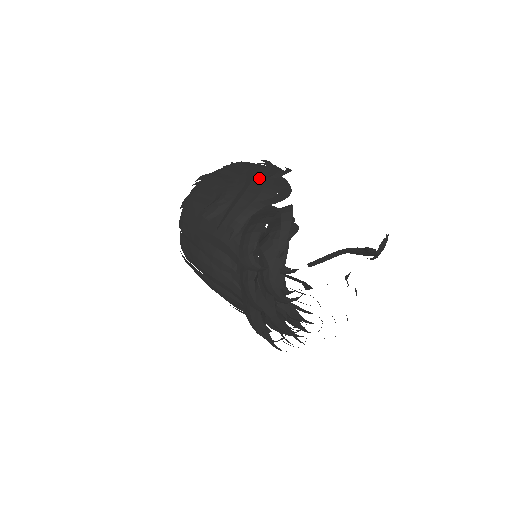
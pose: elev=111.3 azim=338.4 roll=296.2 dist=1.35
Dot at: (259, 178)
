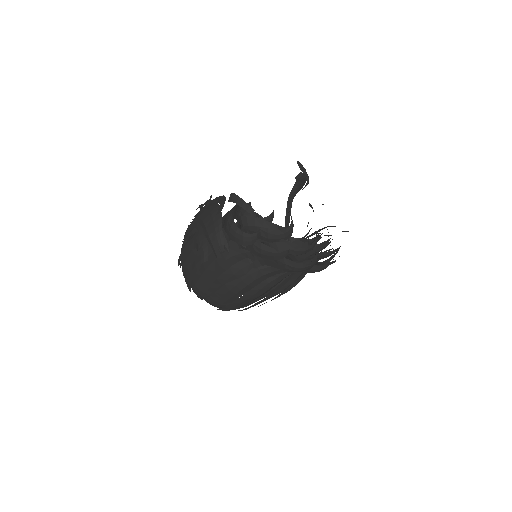
Dot at: (203, 214)
